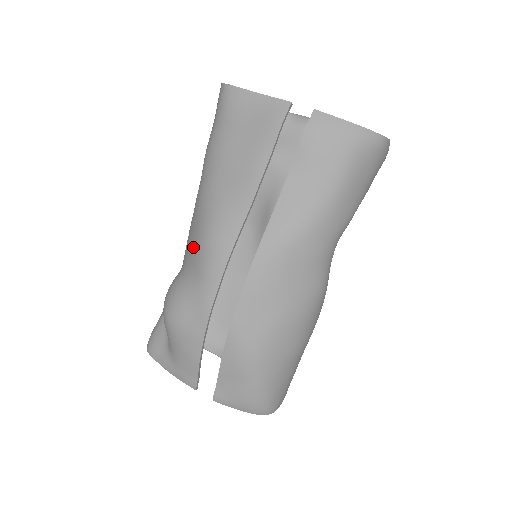
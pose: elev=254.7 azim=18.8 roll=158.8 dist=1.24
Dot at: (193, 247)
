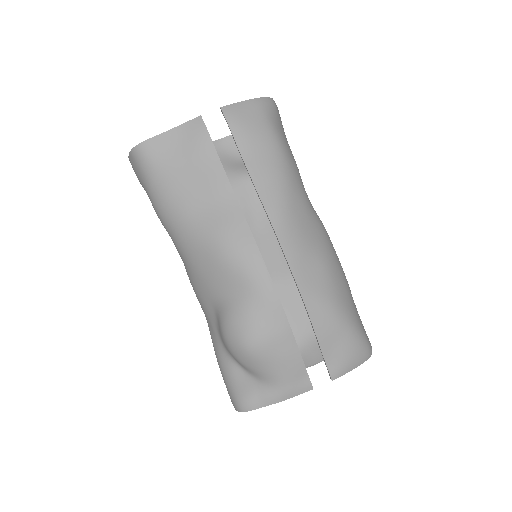
Dot at: (218, 275)
